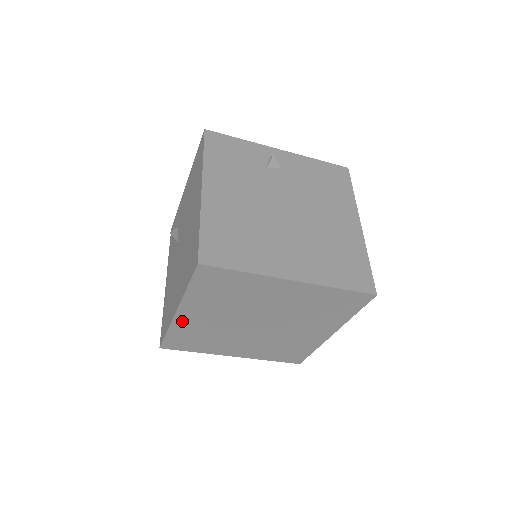
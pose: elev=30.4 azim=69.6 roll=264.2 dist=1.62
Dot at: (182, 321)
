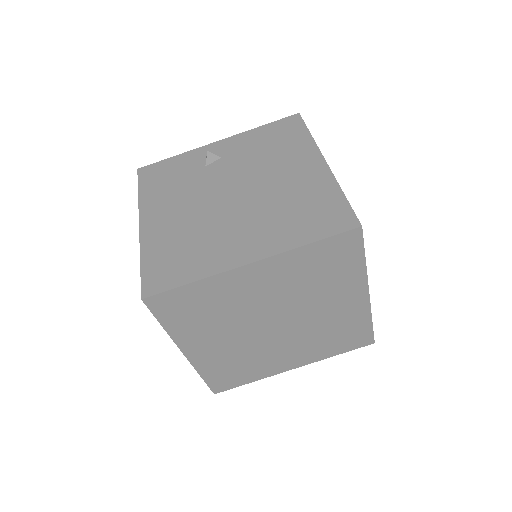
Dot at: (200, 359)
